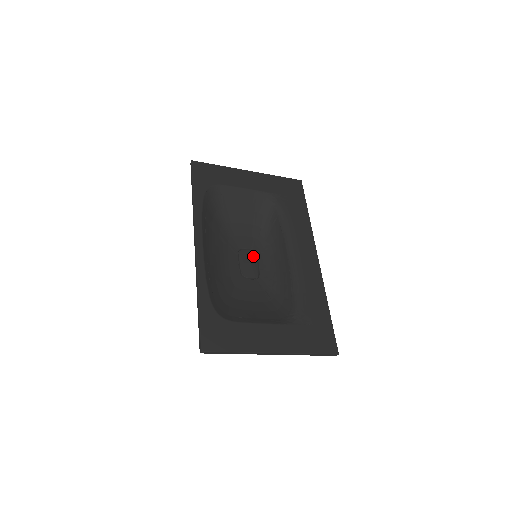
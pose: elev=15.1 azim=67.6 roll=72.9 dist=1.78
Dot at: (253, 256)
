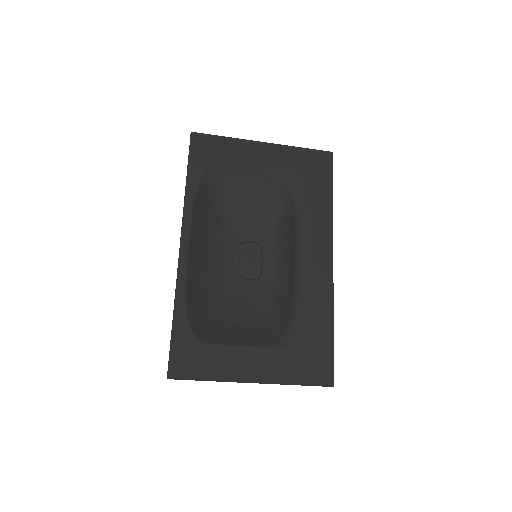
Dot at: (257, 251)
